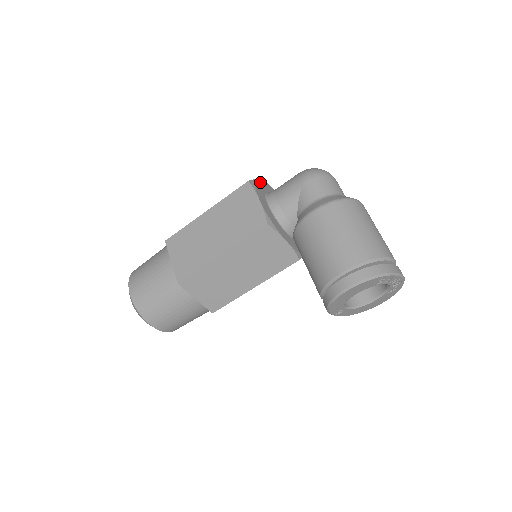
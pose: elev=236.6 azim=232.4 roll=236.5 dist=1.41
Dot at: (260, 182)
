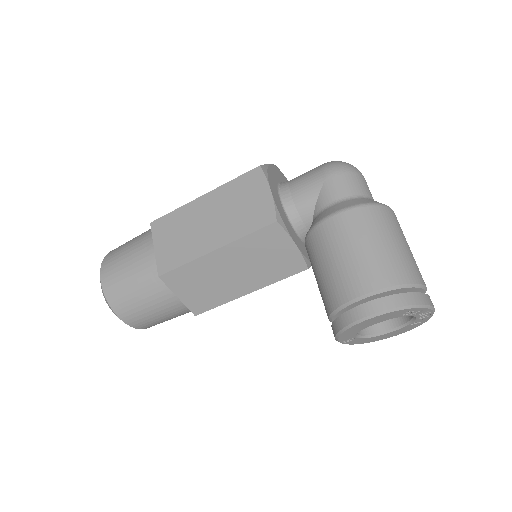
Dot at: (273, 169)
